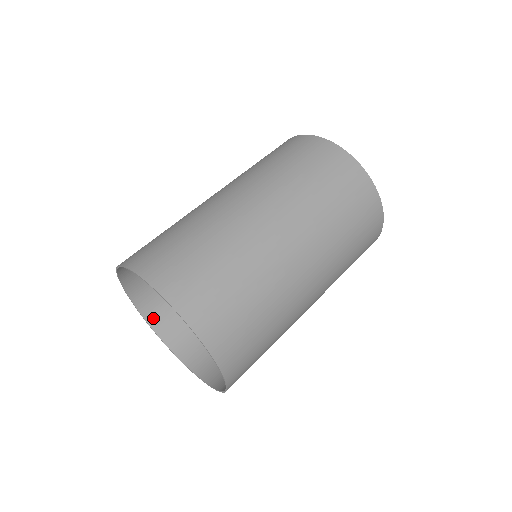
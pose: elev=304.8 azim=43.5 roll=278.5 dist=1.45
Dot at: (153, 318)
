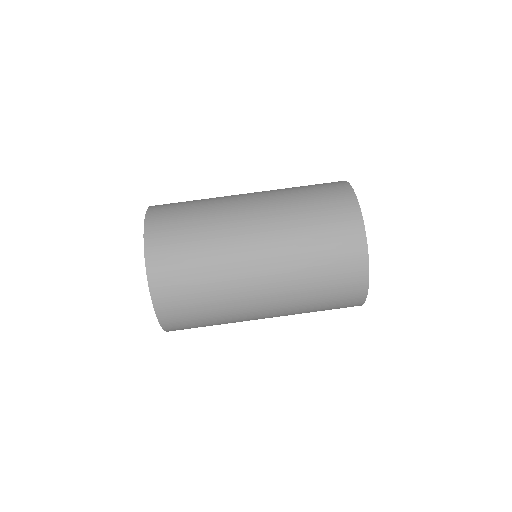
Dot at: occluded
